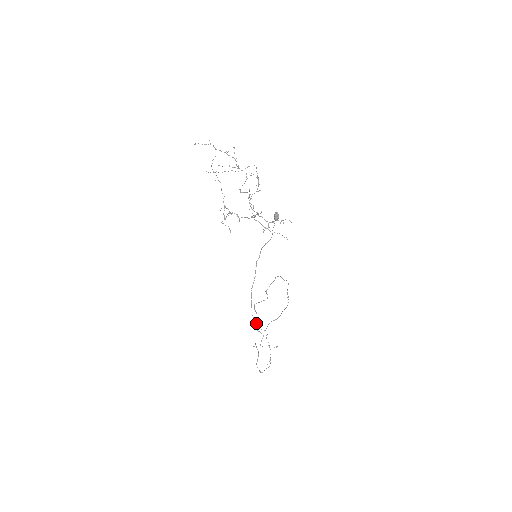
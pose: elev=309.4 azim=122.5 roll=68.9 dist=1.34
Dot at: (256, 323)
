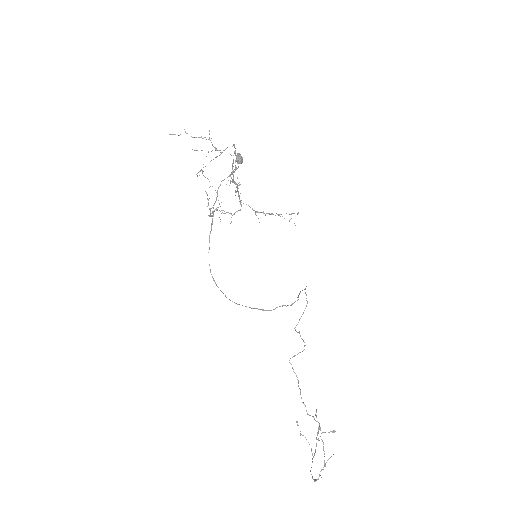
Dot at: (301, 397)
